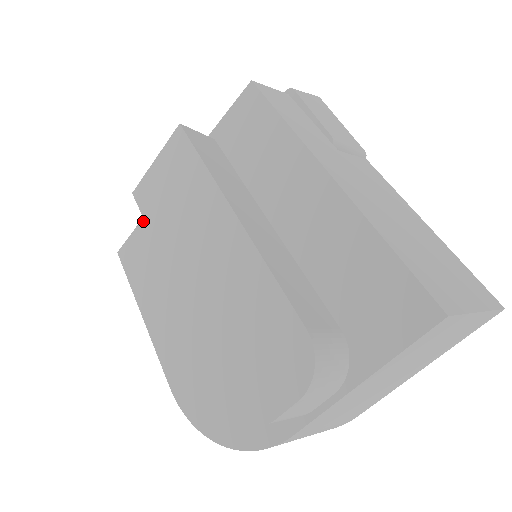
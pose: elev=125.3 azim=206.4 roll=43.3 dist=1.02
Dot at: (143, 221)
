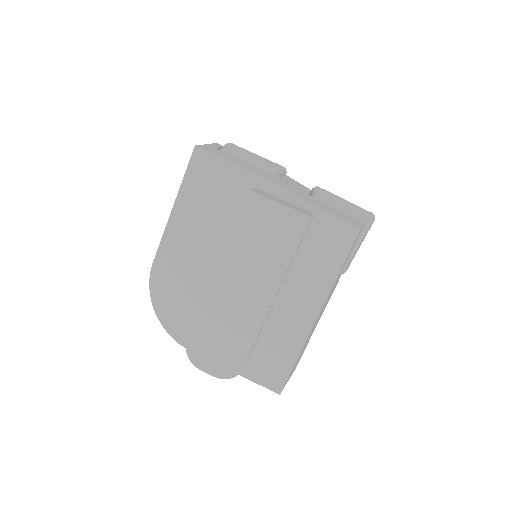
Dot at: (231, 166)
